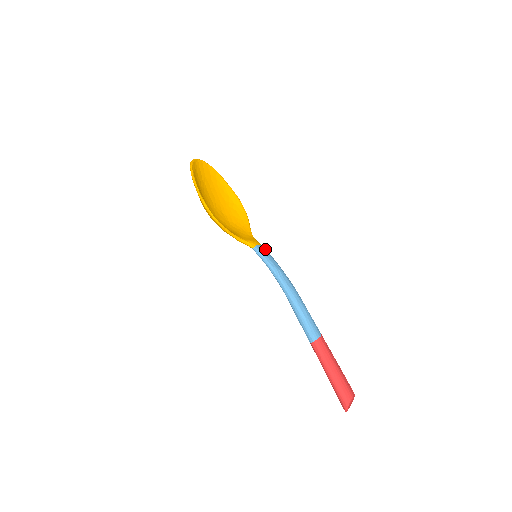
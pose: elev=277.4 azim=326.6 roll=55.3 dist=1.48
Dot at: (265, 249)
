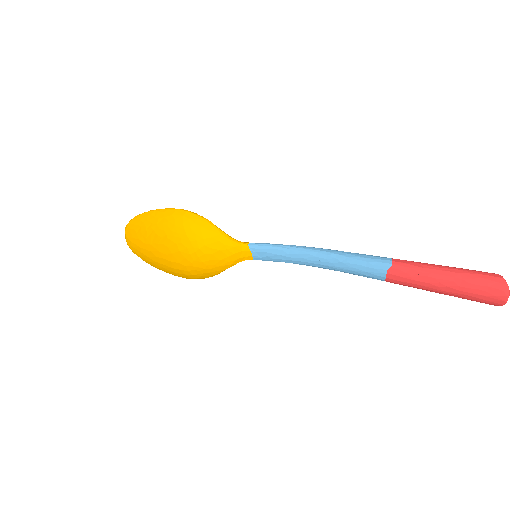
Dot at: occluded
